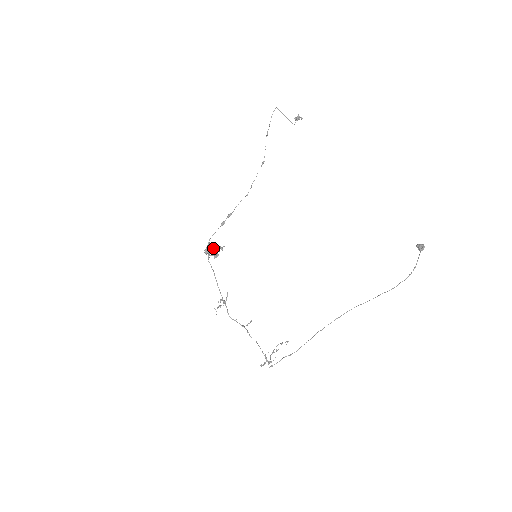
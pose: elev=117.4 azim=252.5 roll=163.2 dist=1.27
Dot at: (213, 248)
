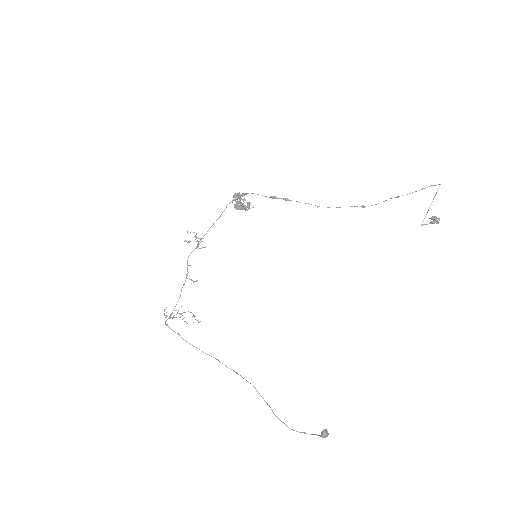
Dot at: occluded
